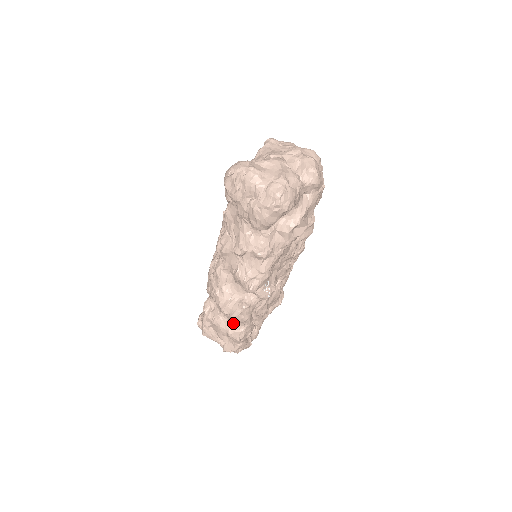
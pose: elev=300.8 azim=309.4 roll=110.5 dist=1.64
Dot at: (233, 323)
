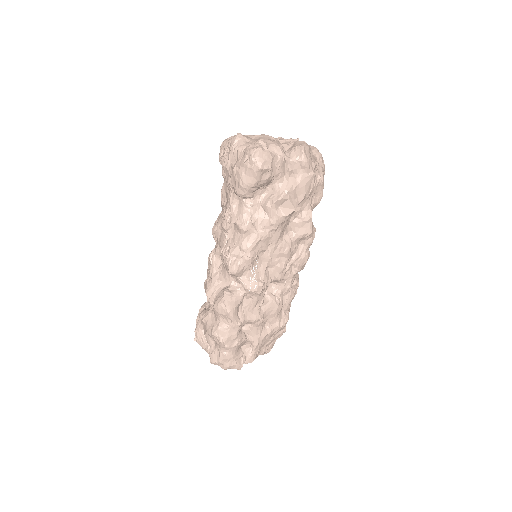
Dot at: (218, 318)
